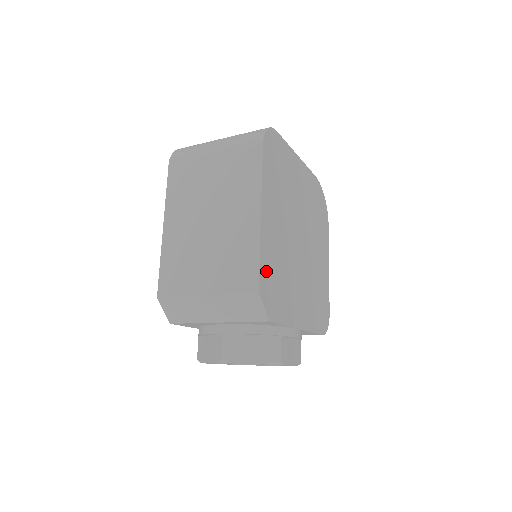
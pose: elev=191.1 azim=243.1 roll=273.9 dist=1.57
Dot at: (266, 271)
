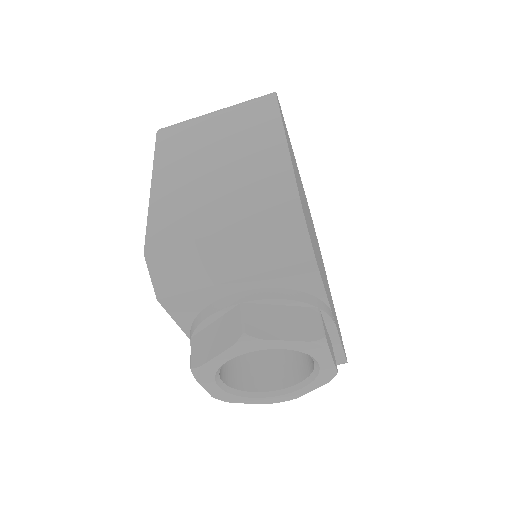
Dot at: (302, 203)
